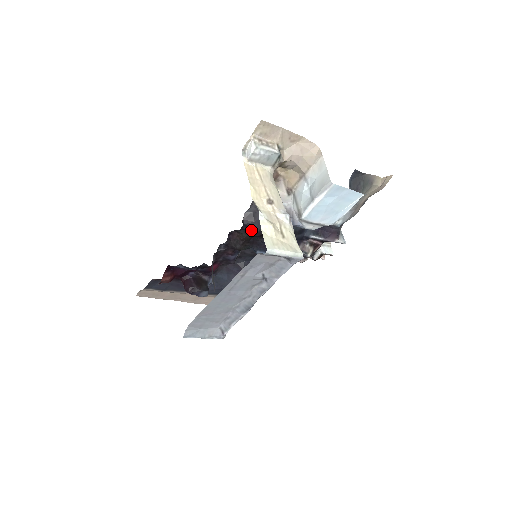
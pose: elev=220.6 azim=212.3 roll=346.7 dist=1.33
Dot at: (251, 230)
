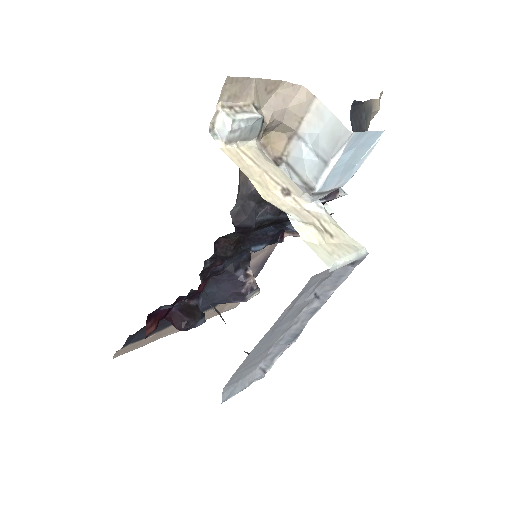
Dot at: (244, 229)
